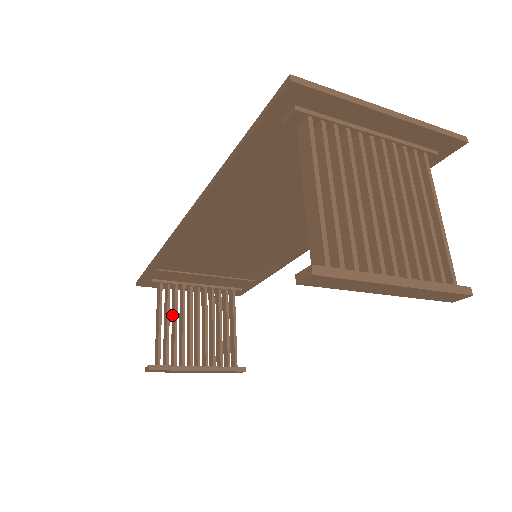
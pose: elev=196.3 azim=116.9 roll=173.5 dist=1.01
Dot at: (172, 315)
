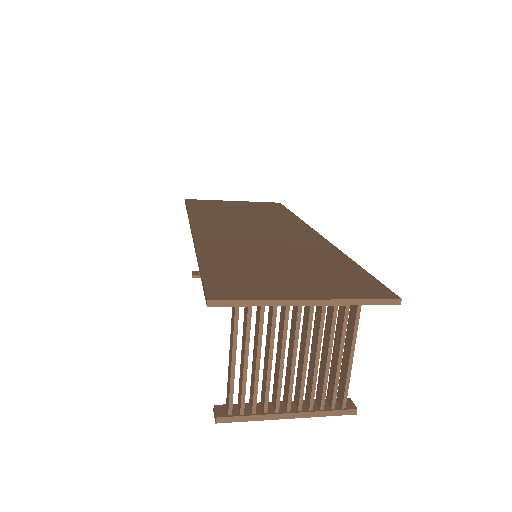
Dot at: occluded
